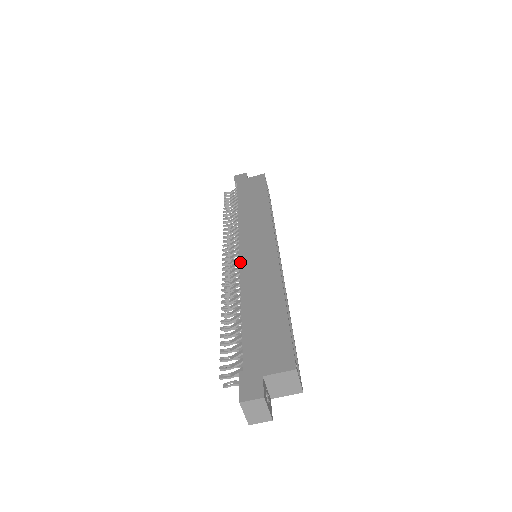
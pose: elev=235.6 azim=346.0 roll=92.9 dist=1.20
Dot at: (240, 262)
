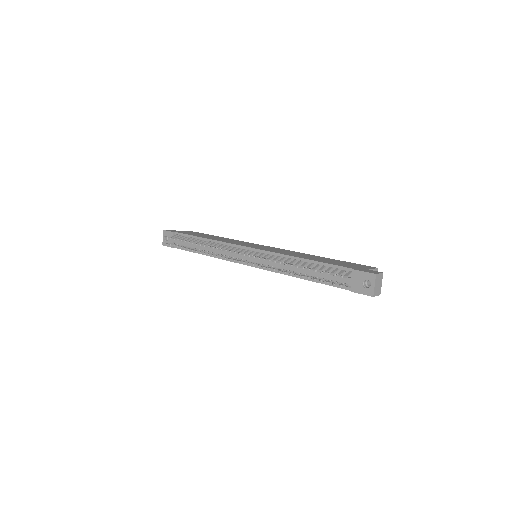
Dot at: (263, 250)
